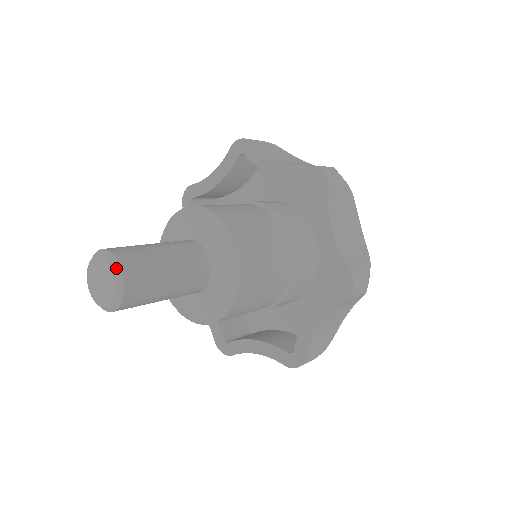
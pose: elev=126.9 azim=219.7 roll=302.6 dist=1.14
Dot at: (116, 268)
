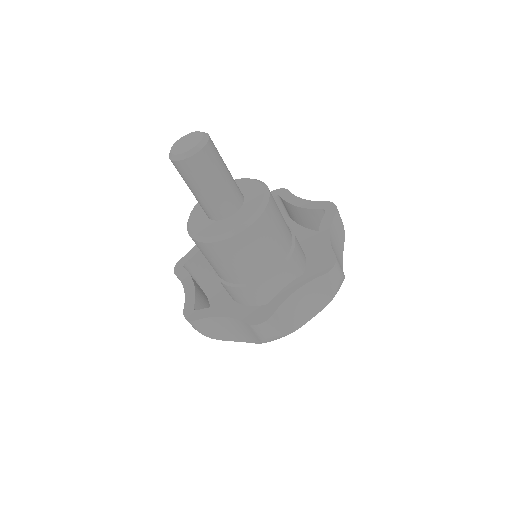
Dot at: (206, 136)
